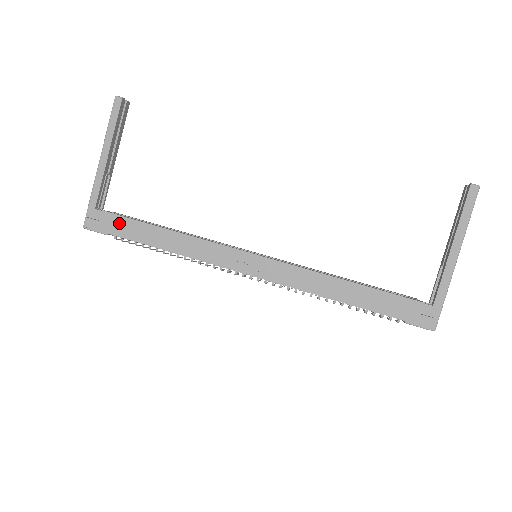
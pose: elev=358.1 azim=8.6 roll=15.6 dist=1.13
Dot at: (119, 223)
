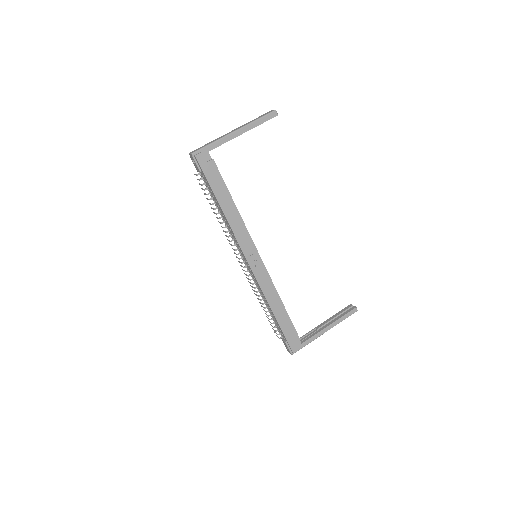
Dot at: (215, 175)
